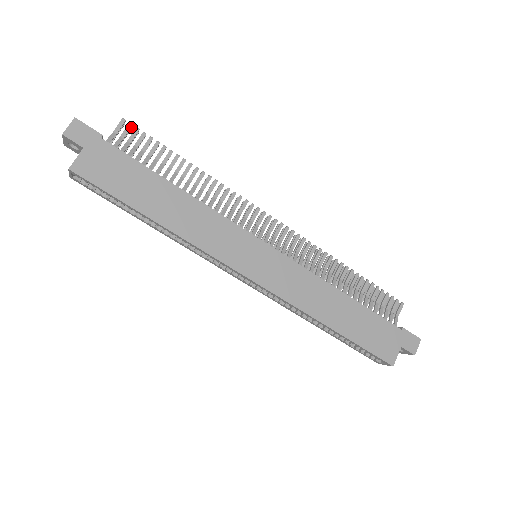
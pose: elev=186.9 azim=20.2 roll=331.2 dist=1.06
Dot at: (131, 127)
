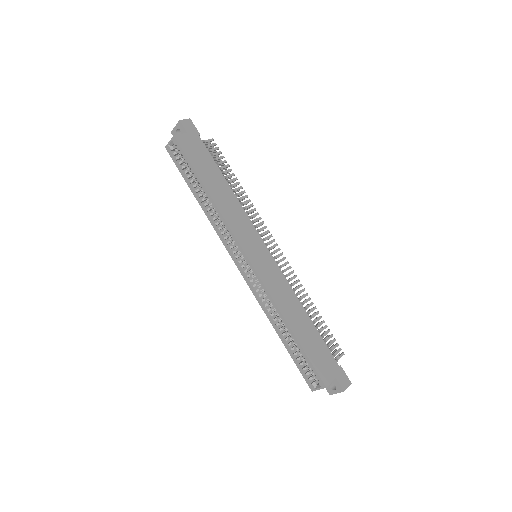
Dot at: (215, 145)
